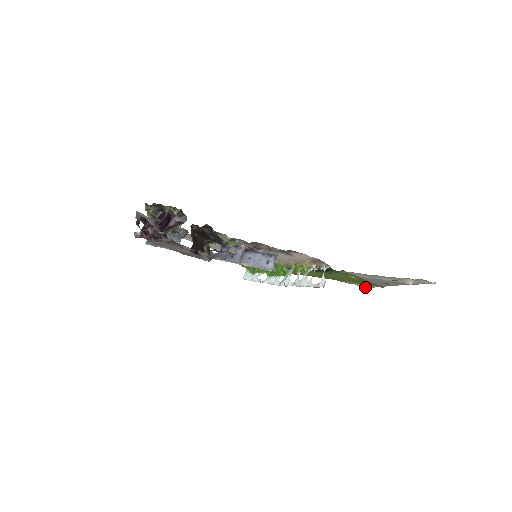
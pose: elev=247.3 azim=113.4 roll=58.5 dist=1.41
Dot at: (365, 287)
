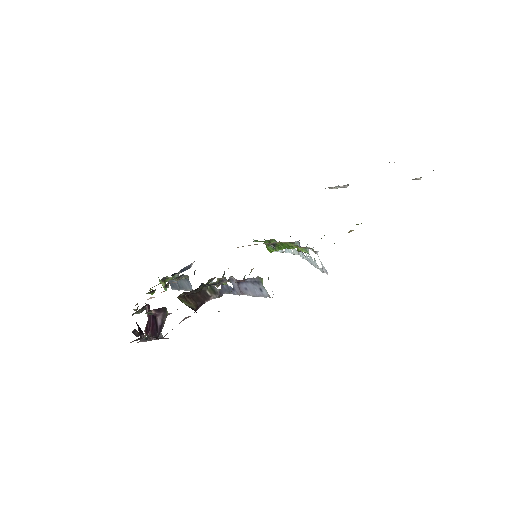
Dot at: occluded
